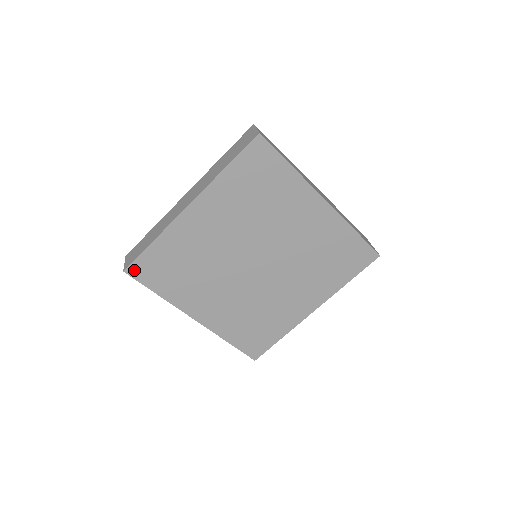
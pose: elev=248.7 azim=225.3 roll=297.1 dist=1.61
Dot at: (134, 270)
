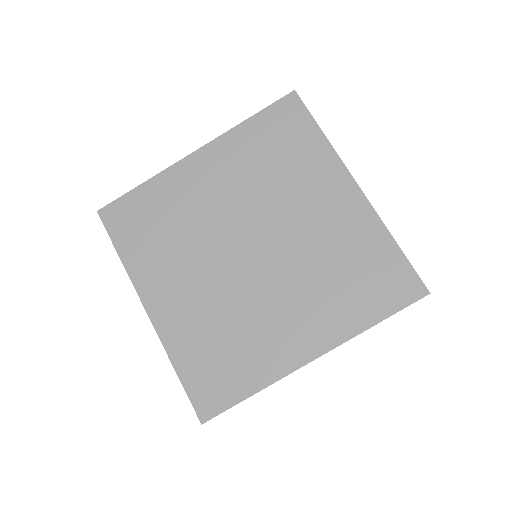
Dot at: (108, 213)
